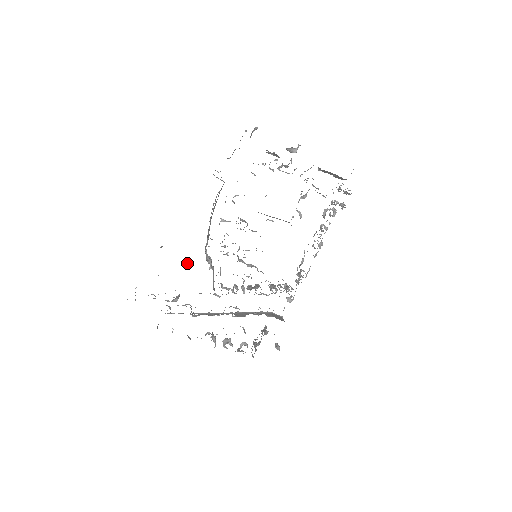
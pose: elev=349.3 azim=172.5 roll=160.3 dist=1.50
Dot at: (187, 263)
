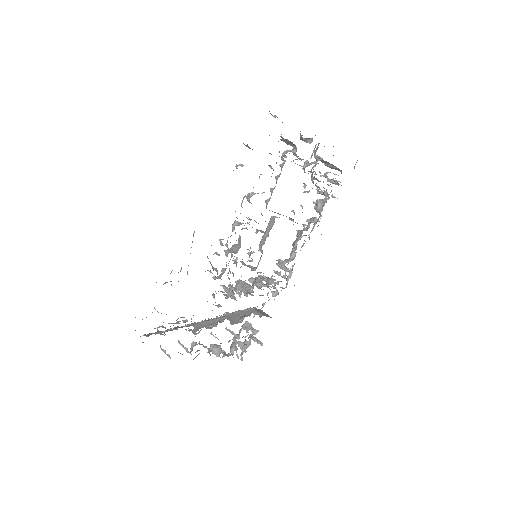
Dot at: occluded
